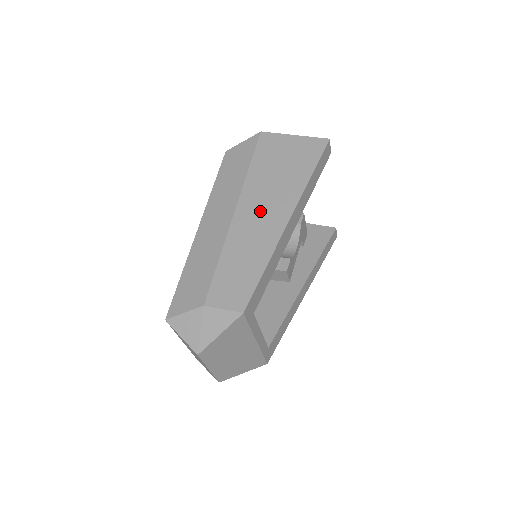
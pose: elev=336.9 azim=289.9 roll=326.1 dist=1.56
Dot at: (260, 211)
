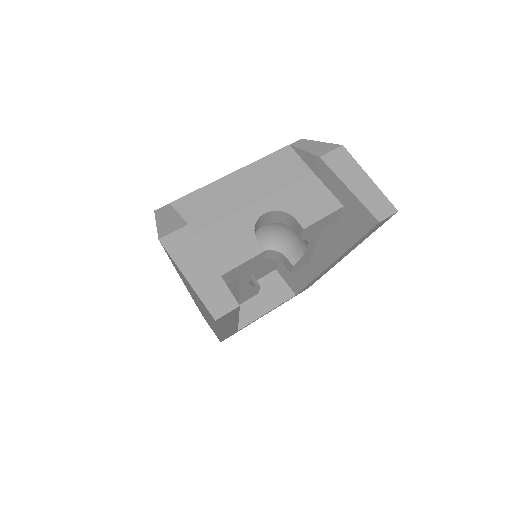
Dot at: (199, 306)
